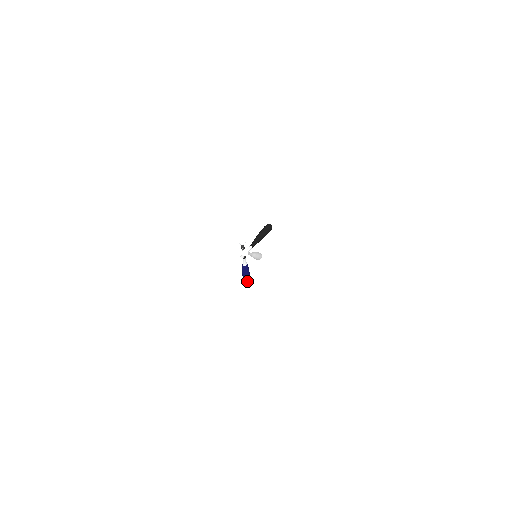
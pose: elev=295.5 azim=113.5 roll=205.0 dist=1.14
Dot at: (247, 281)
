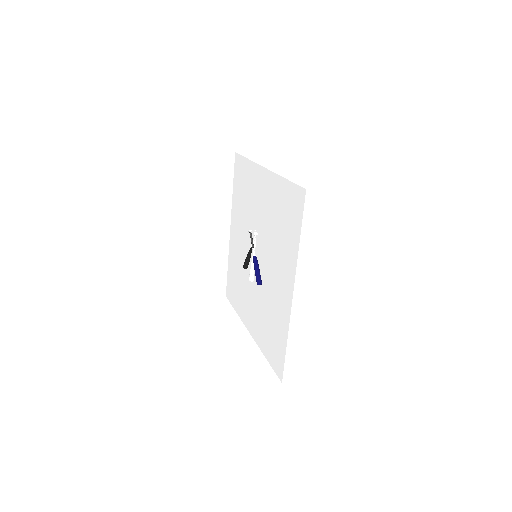
Dot at: (260, 275)
